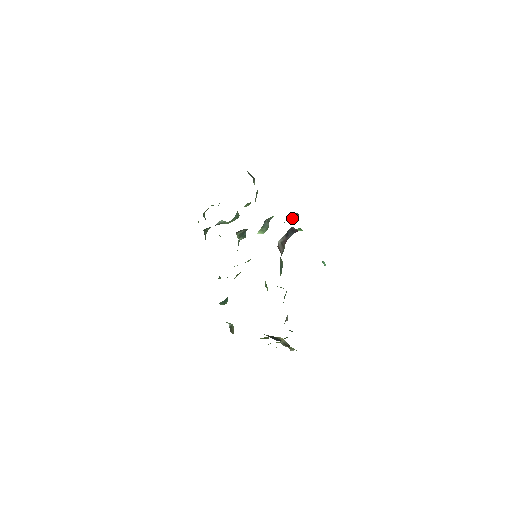
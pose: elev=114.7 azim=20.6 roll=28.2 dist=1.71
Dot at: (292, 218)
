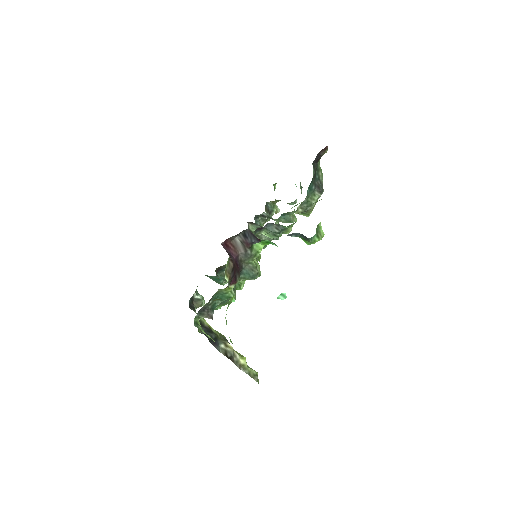
Dot at: (305, 240)
